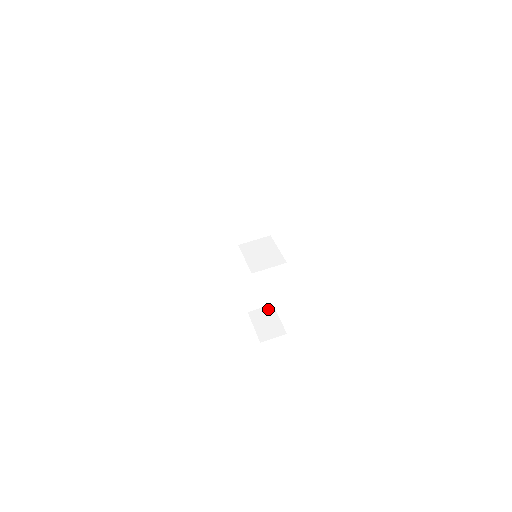
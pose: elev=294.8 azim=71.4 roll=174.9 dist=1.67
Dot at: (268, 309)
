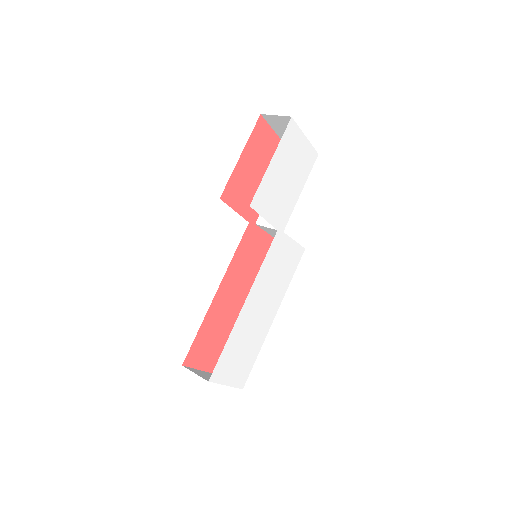
Dot at: occluded
